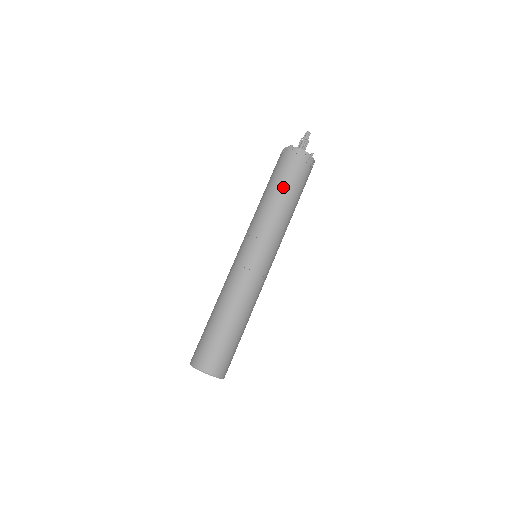
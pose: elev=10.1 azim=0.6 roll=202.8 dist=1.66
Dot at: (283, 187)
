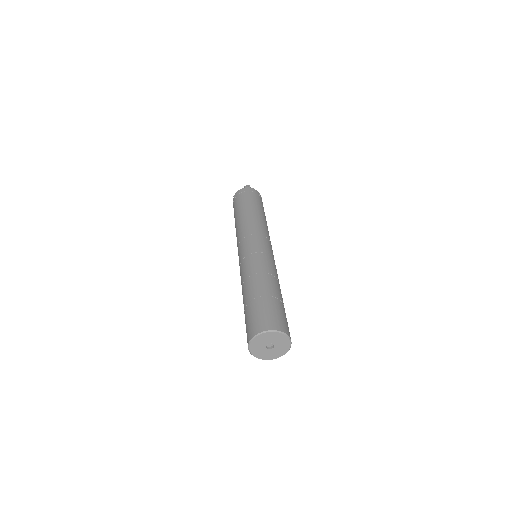
Dot at: (253, 206)
